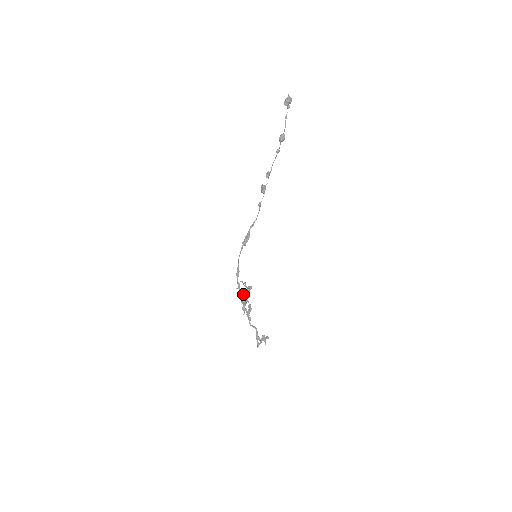
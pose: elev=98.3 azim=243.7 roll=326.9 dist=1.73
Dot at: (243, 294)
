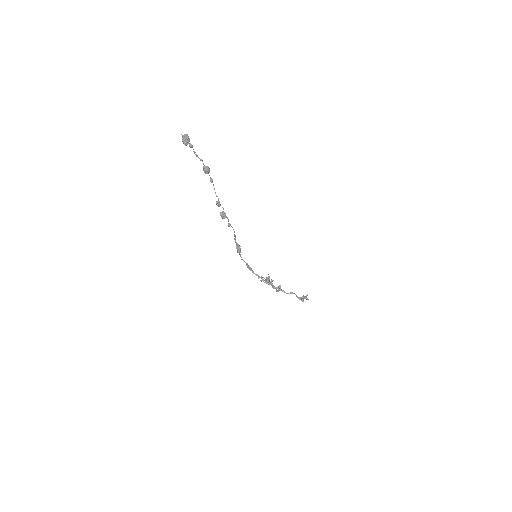
Dot at: (266, 281)
